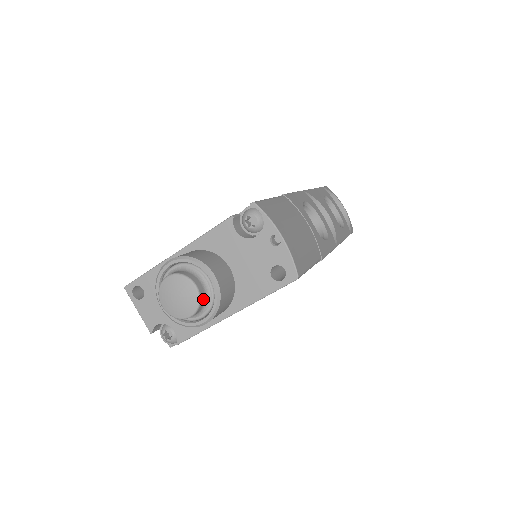
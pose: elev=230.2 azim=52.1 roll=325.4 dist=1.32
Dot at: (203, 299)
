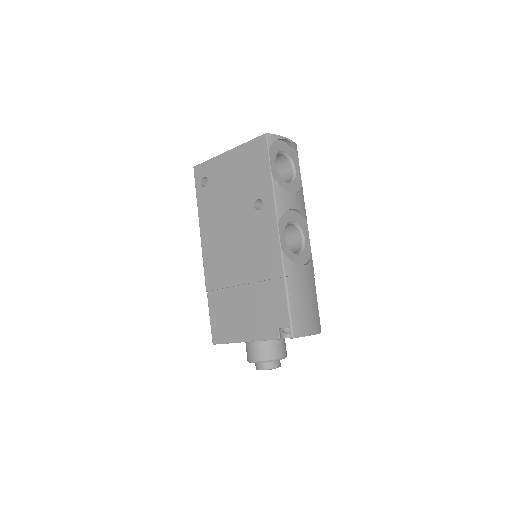
Dot at: (280, 363)
